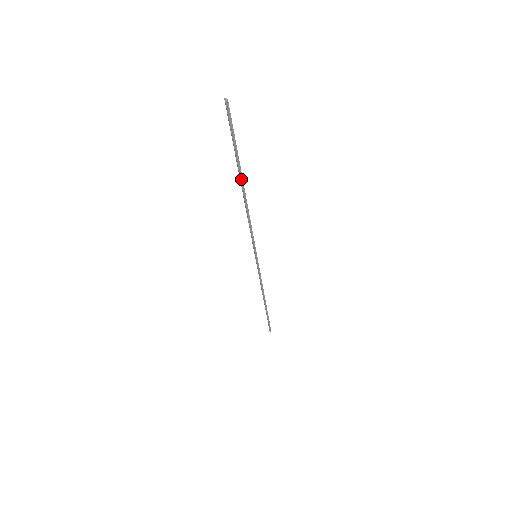
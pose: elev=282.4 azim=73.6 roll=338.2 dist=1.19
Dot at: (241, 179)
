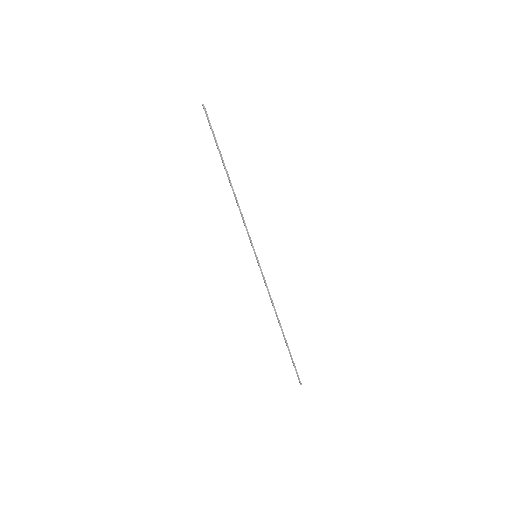
Dot at: (225, 168)
